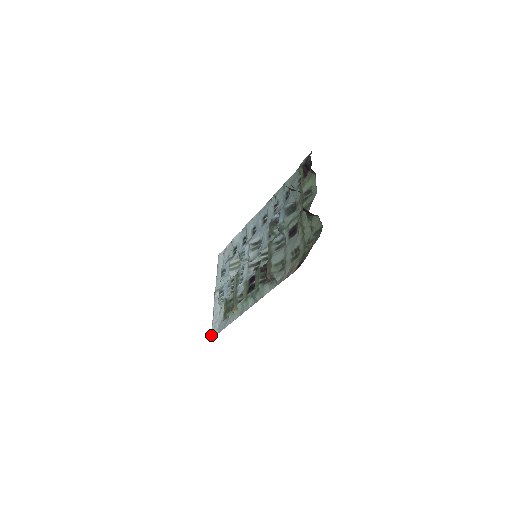
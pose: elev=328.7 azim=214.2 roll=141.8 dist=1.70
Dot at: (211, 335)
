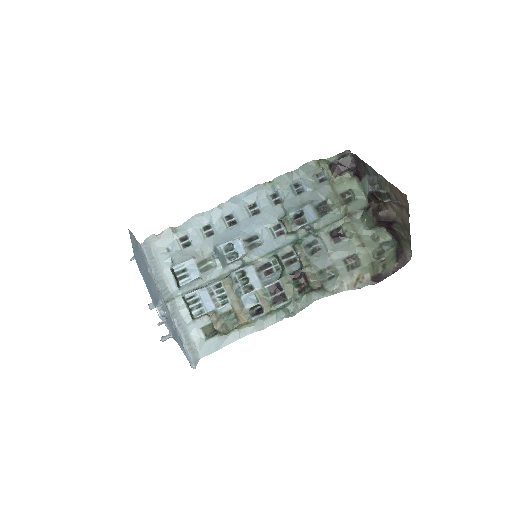
Dot at: (192, 362)
